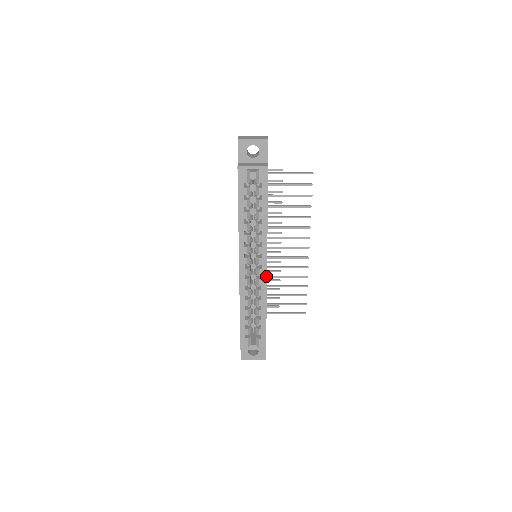
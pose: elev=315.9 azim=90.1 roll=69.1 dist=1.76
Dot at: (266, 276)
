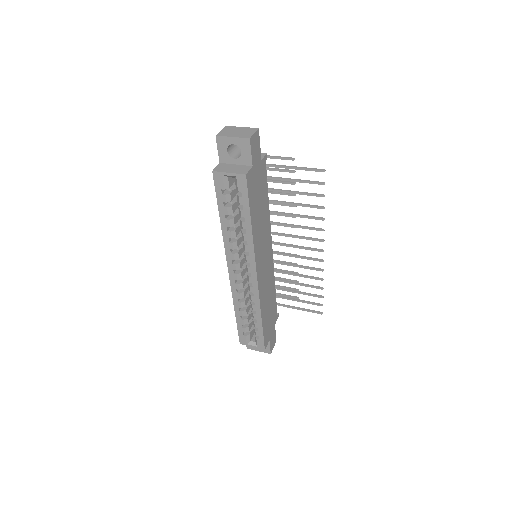
Dot at: (257, 285)
